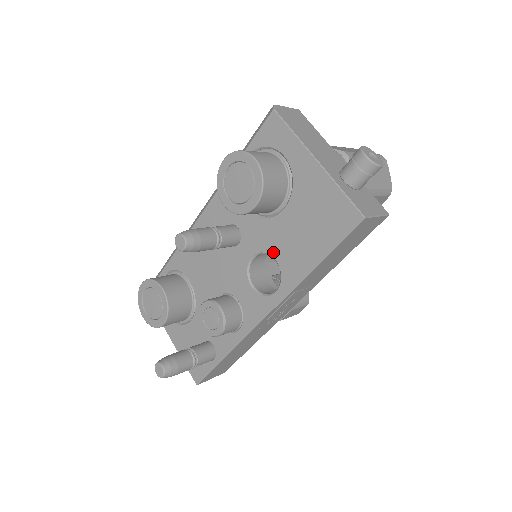
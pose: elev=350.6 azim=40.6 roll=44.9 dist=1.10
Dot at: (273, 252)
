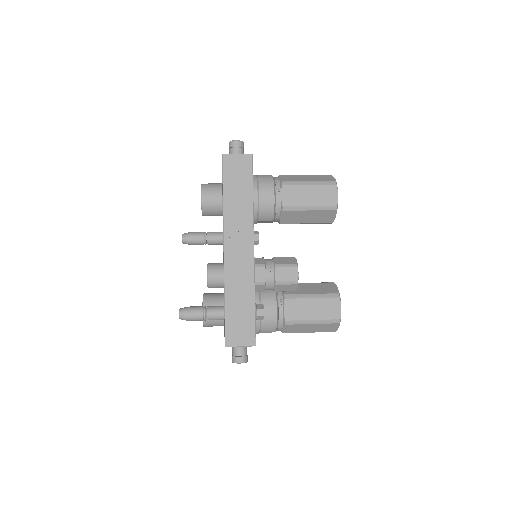
Dot at: occluded
